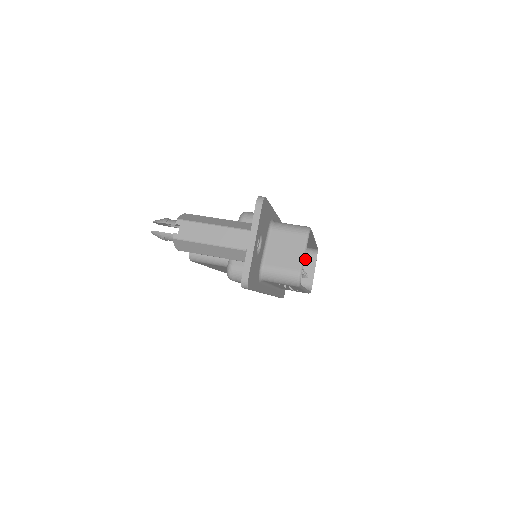
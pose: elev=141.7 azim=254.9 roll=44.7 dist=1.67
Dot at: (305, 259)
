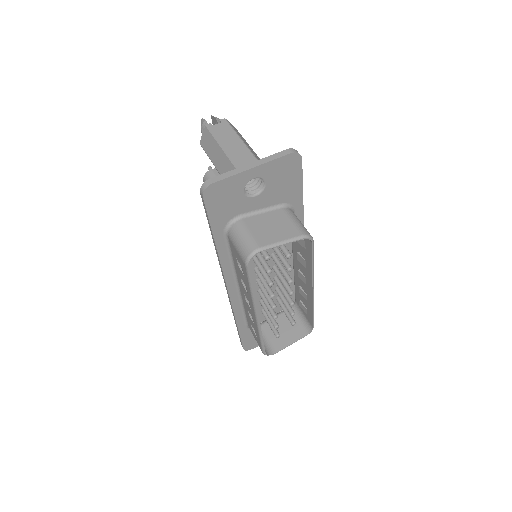
Dot at: (291, 310)
